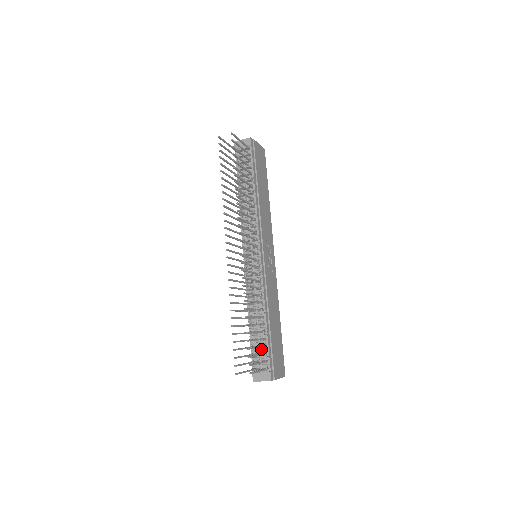
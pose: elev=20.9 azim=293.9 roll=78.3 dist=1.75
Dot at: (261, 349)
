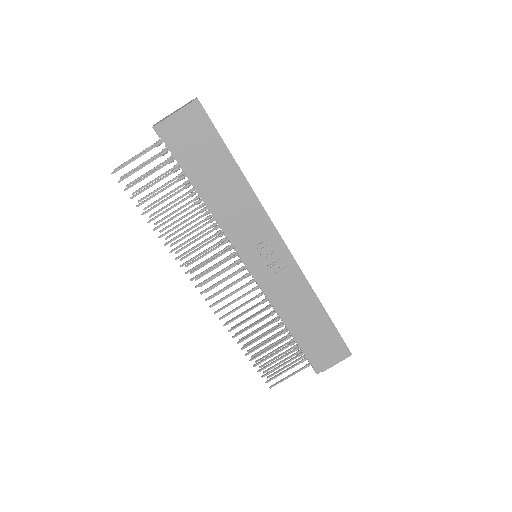
Dot at: occluded
